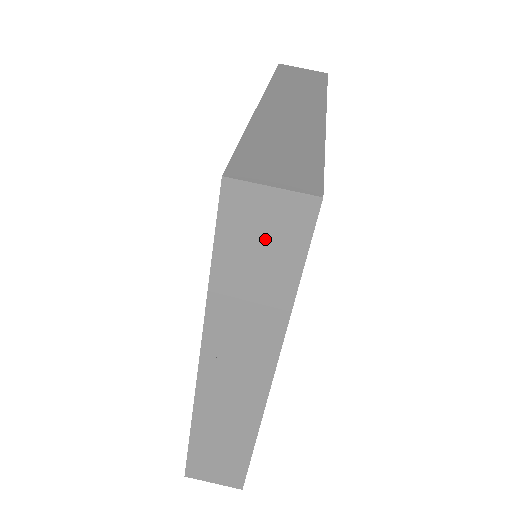
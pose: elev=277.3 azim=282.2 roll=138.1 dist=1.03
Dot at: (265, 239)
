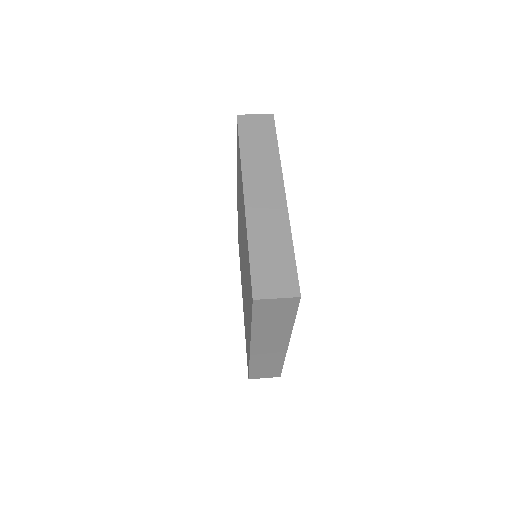
Dot at: (258, 130)
